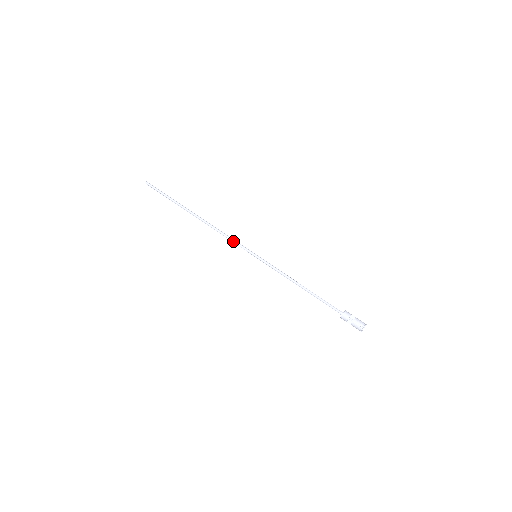
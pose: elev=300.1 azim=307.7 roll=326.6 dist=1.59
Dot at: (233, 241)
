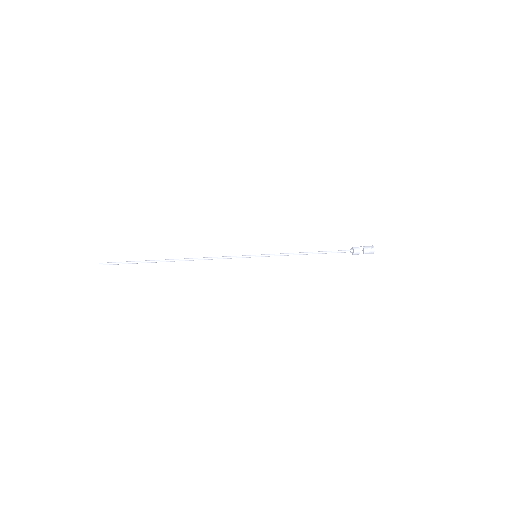
Dot at: (228, 258)
